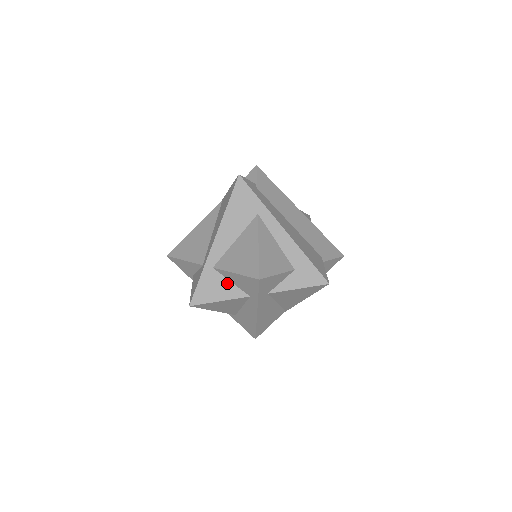
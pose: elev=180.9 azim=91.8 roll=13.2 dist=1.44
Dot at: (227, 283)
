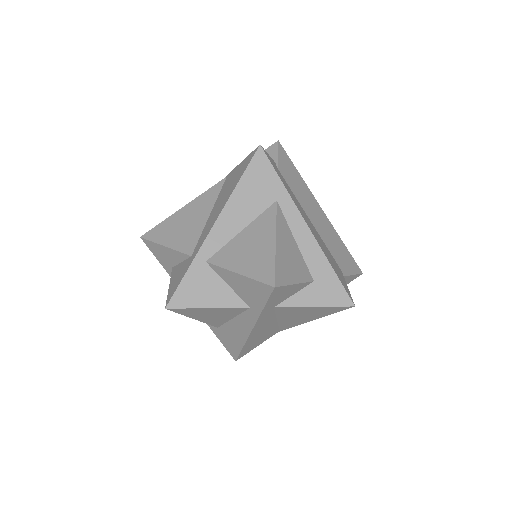
Dot at: (222, 285)
